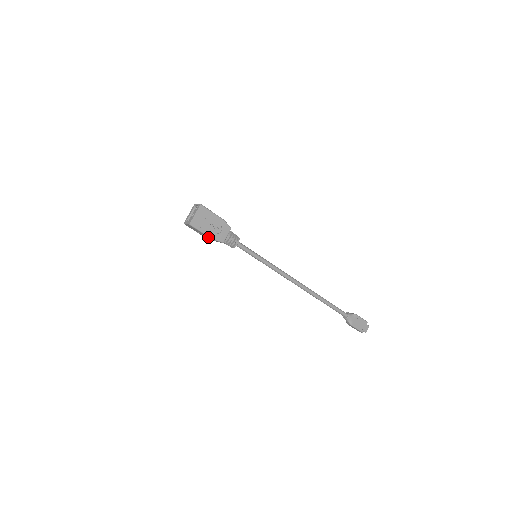
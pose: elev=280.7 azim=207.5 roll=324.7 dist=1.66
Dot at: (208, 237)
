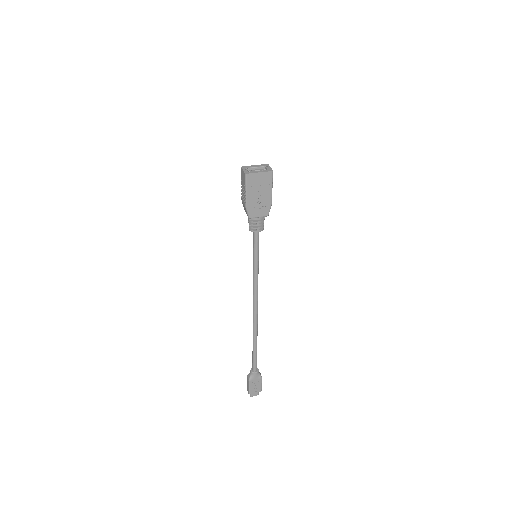
Dot at: (245, 200)
